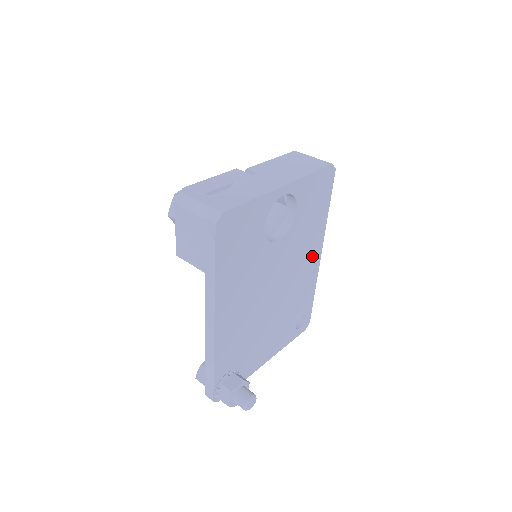
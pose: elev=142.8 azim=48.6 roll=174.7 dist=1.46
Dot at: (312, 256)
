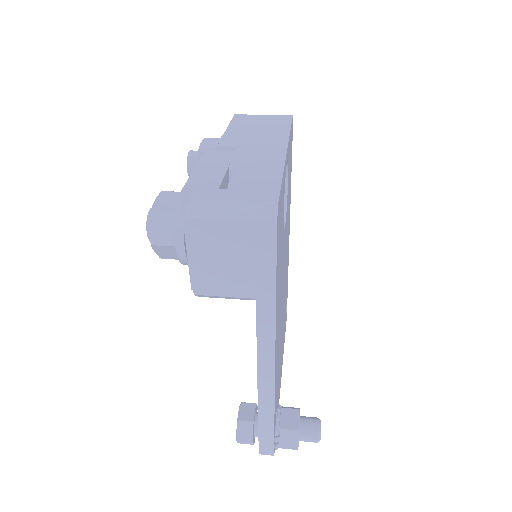
Dot at: (288, 234)
